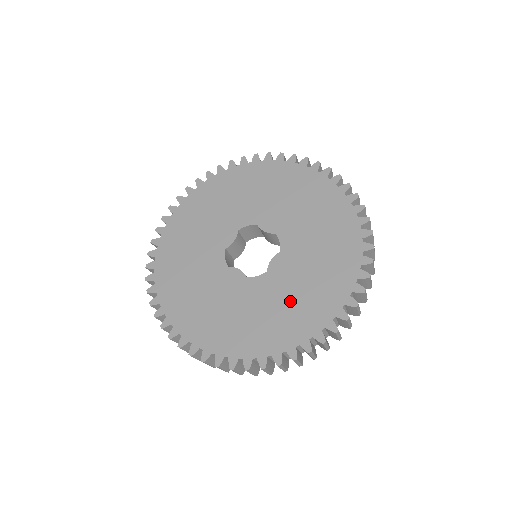
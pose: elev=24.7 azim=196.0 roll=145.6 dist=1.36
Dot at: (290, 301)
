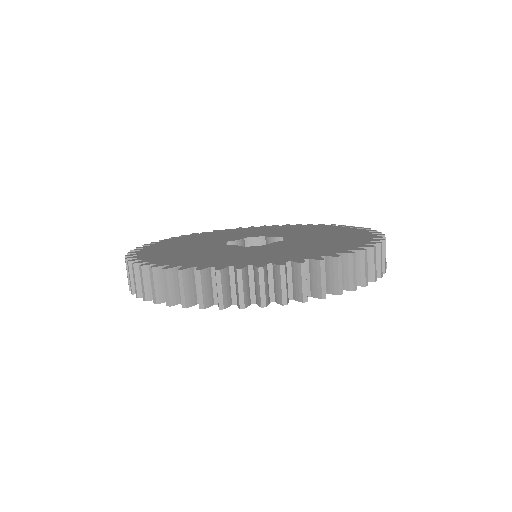
Dot at: (287, 250)
